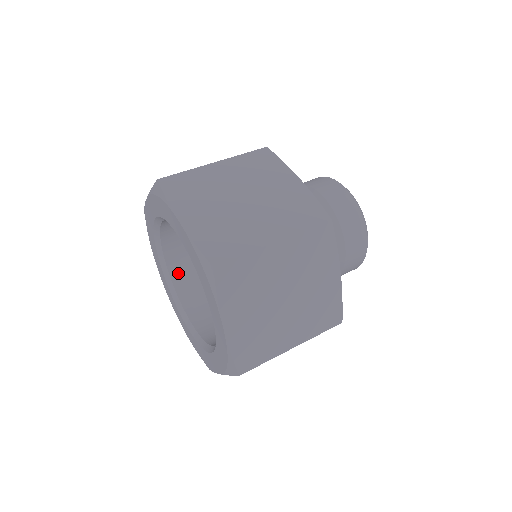
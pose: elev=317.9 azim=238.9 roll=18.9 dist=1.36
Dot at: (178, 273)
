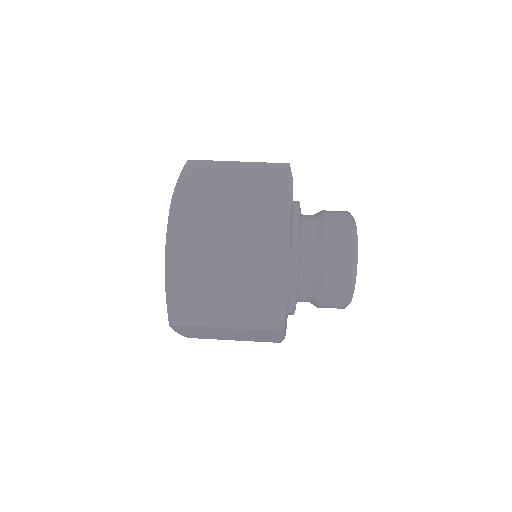
Dot at: occluded
